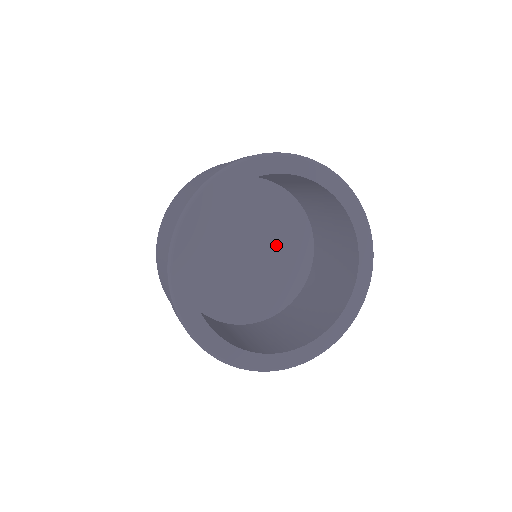
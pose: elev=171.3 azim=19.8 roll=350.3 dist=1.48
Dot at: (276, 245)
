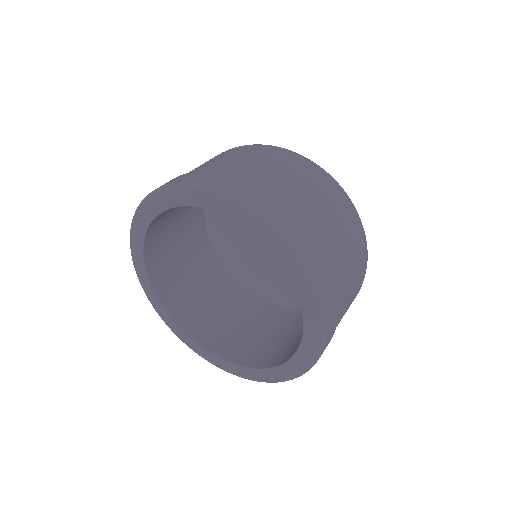
Dot at: occluded
